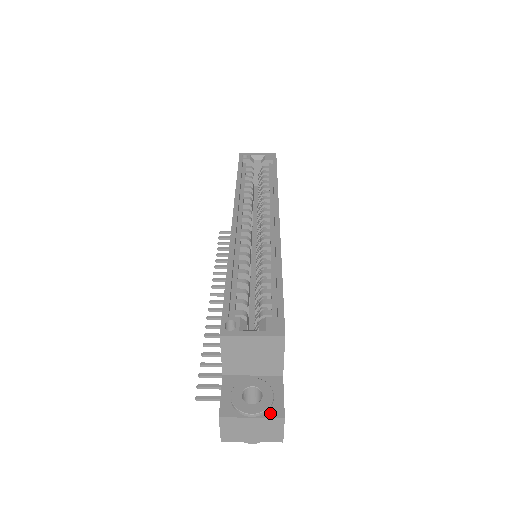
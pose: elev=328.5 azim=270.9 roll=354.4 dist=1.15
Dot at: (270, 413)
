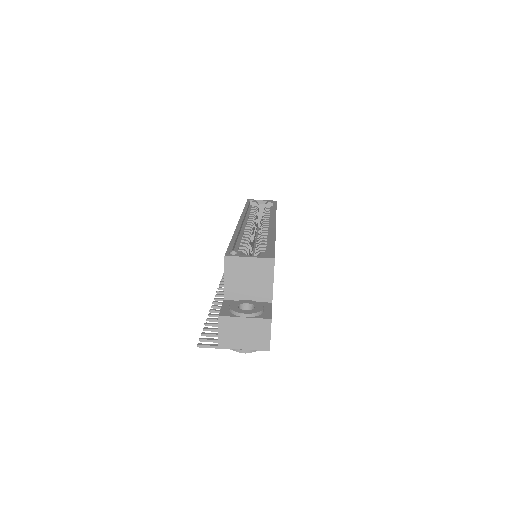
Dot at: (260, 316)
